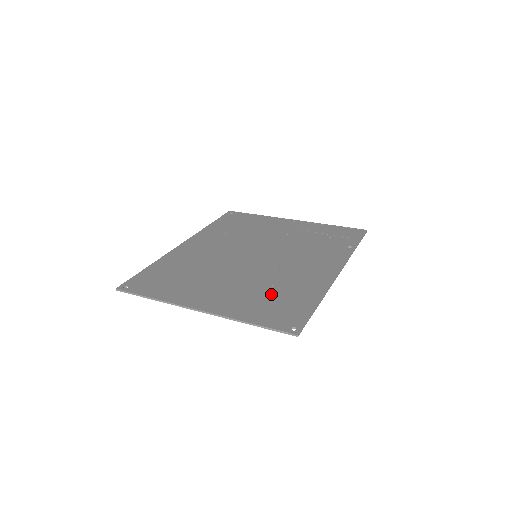
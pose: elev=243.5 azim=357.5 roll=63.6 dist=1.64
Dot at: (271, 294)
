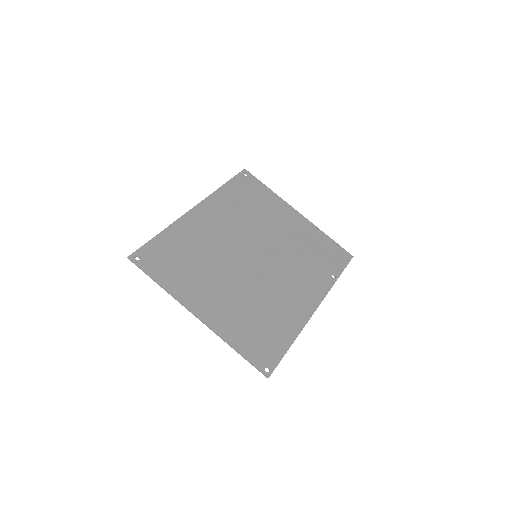
Dot at: (259, 318)
